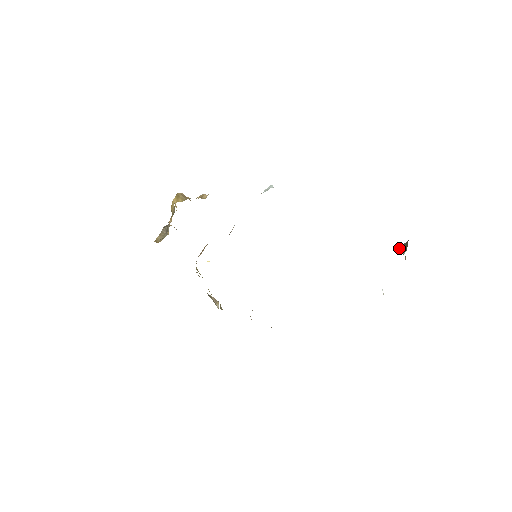
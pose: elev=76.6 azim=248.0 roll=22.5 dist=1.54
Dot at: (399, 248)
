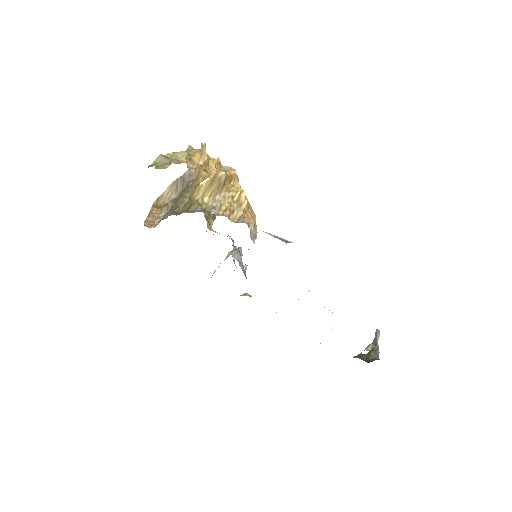
Dot at: (375, 338)
